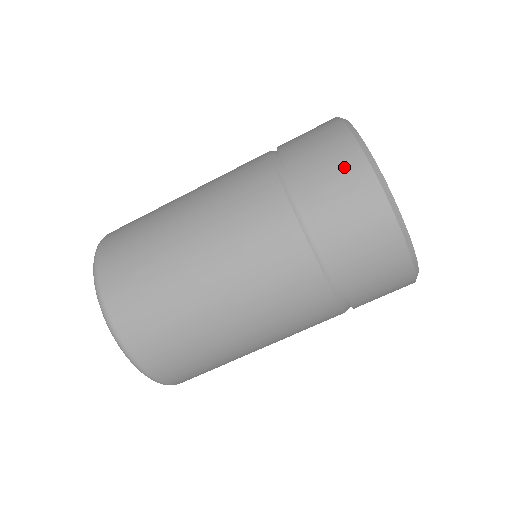
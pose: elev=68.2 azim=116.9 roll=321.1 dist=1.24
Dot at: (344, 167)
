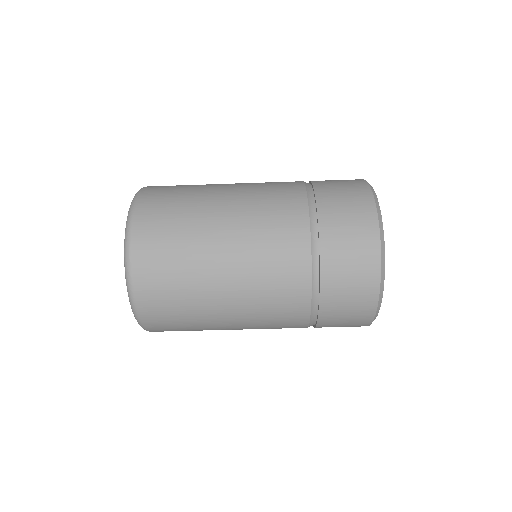
Dot at: (360, 225)
